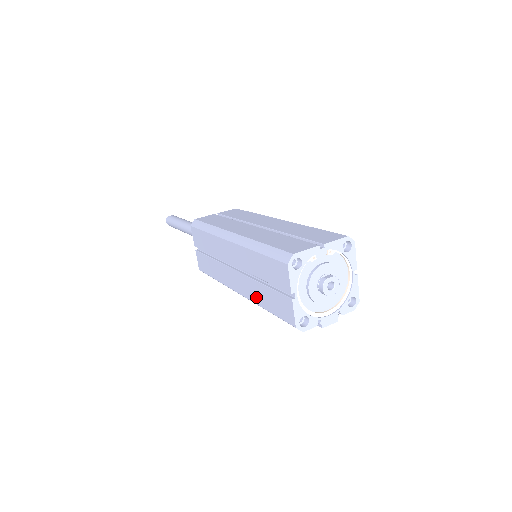
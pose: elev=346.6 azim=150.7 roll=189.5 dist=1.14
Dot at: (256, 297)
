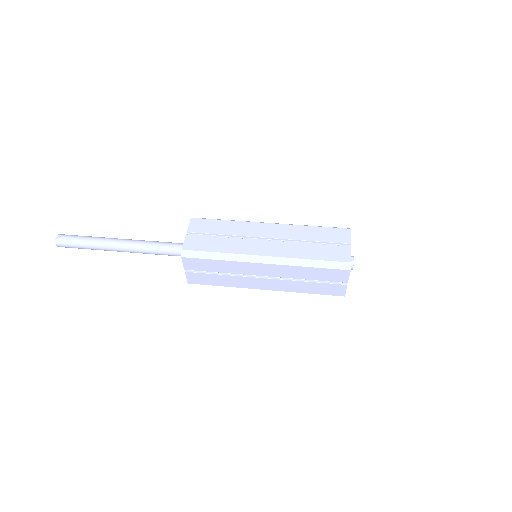
Dot at: (296, 289)
